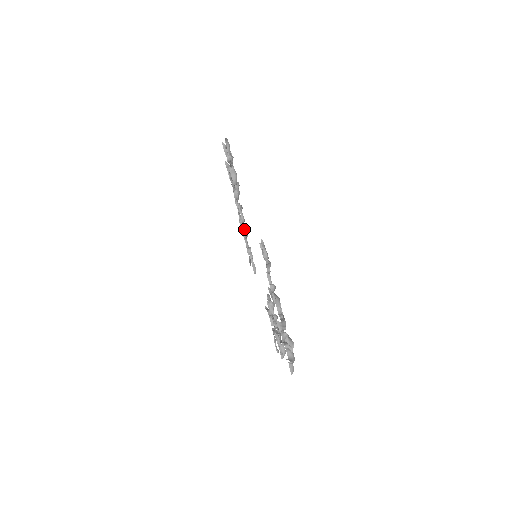
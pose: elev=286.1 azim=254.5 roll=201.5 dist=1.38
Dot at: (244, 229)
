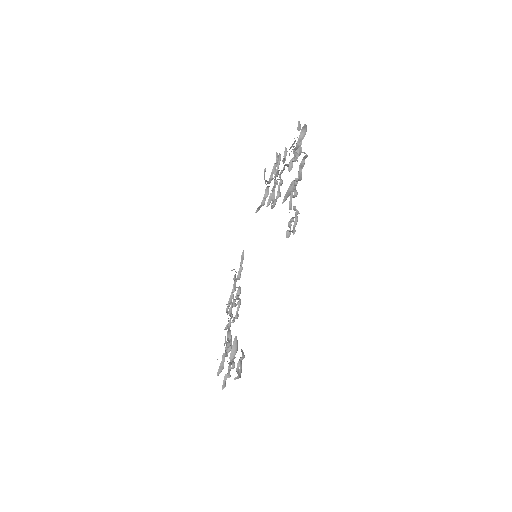
Dot at: (270, 196)
